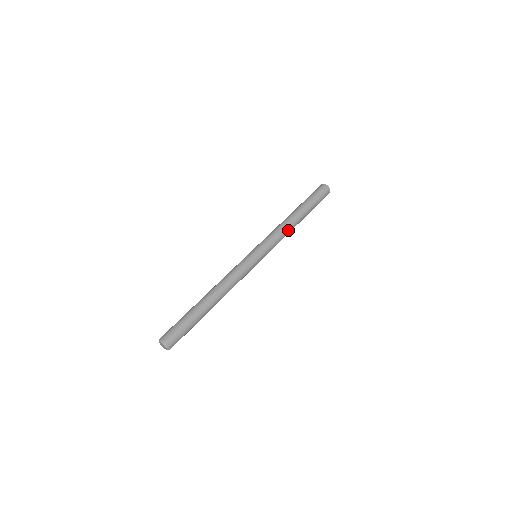
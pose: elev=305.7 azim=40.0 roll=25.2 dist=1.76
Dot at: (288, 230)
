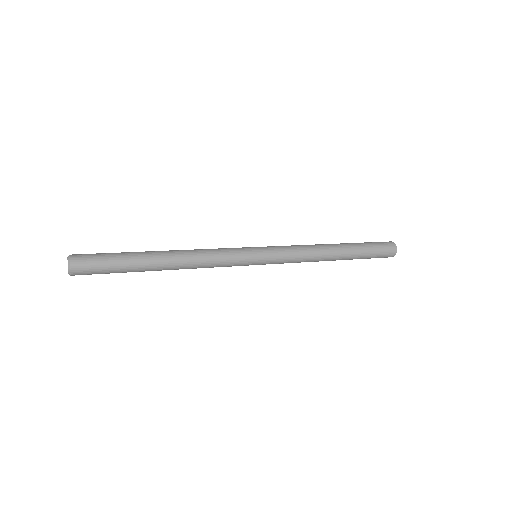
Dot at: (315, 255)
